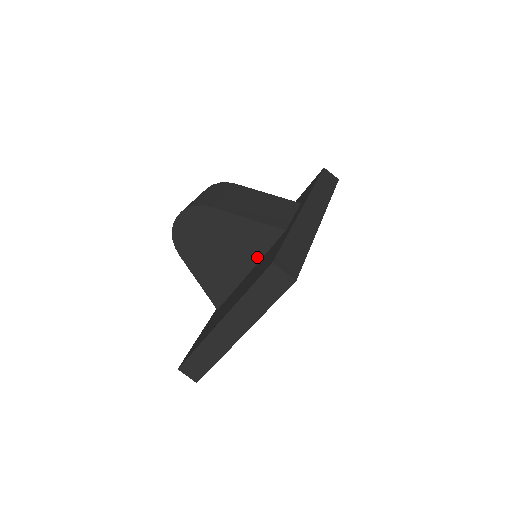
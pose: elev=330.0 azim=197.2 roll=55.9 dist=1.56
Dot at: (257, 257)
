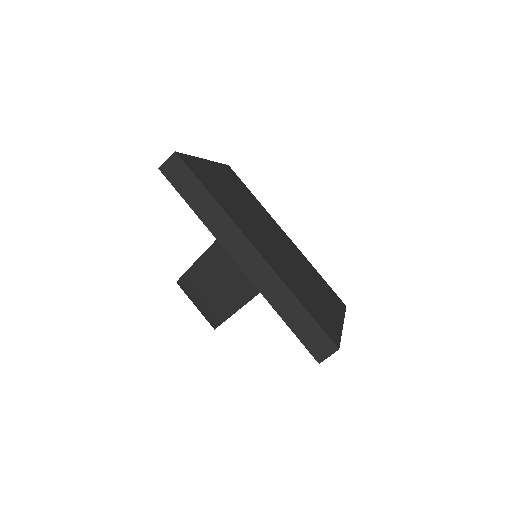
Dot at: occluded
